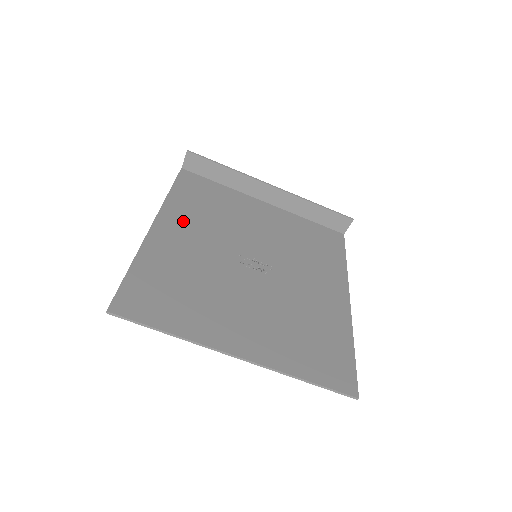
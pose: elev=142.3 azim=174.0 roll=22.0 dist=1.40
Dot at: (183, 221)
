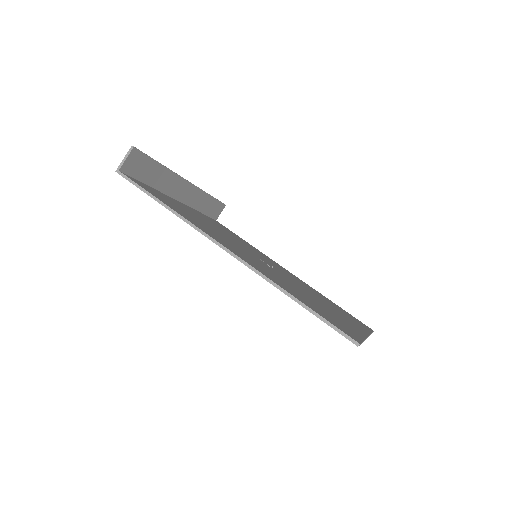
Dot at: (217, 237)
